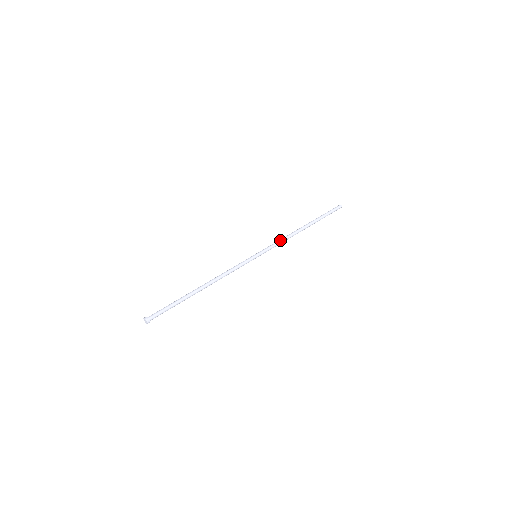
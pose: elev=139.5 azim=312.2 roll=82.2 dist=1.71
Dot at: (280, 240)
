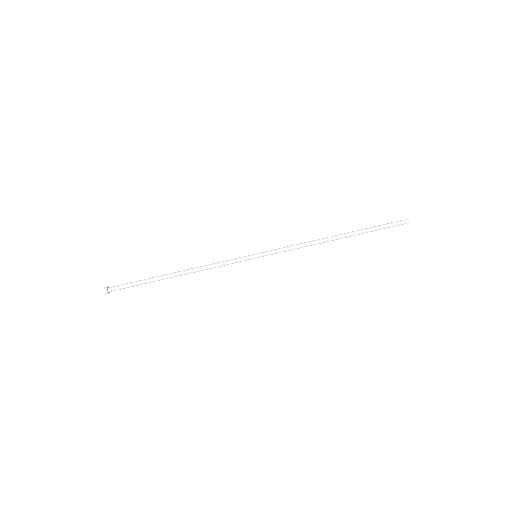
Dot at: (295, 245)
